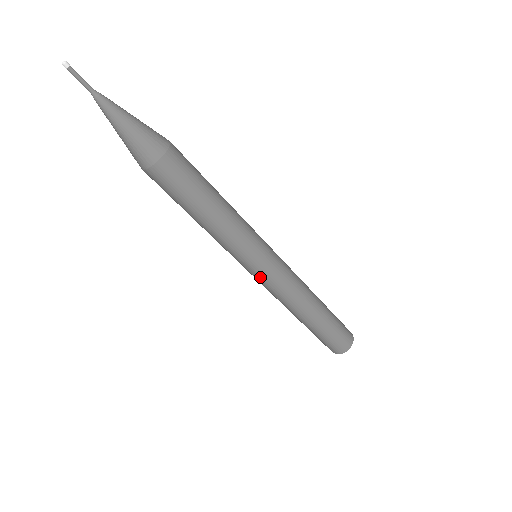
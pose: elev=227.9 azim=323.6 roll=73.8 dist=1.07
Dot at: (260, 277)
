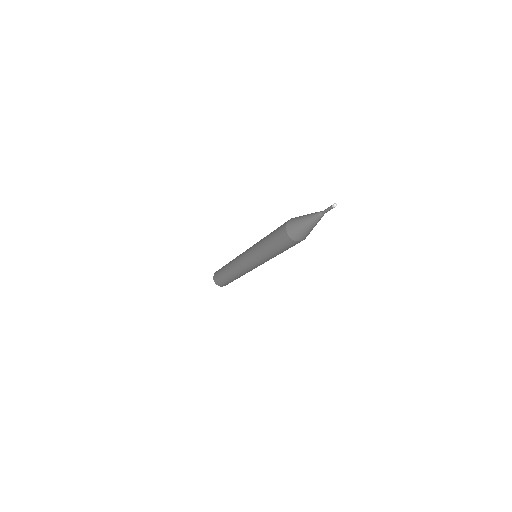
Dot at: occluded
